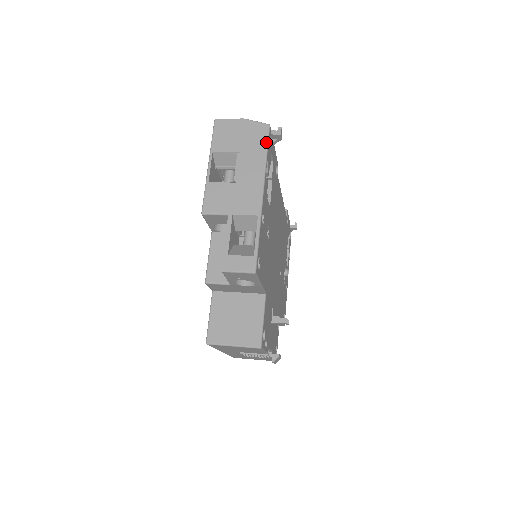
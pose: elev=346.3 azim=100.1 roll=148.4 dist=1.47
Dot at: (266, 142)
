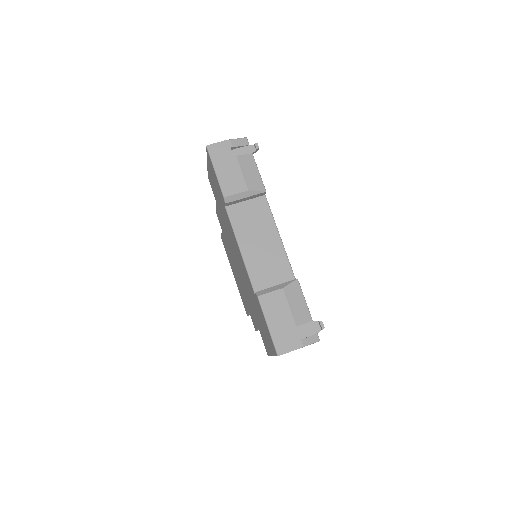
Dot at: occluded
